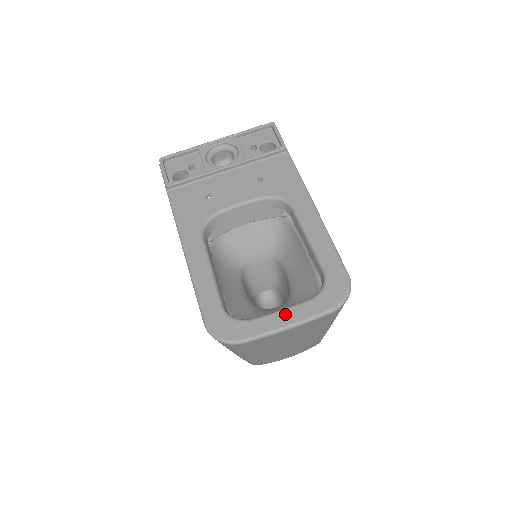
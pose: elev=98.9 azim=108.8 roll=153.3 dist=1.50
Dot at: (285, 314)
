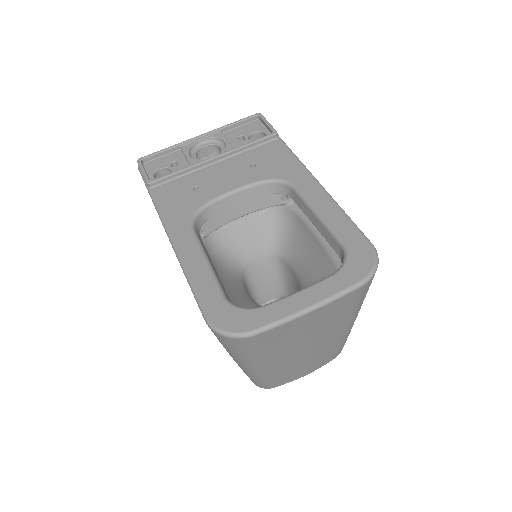
Dot at: (304, 295)
